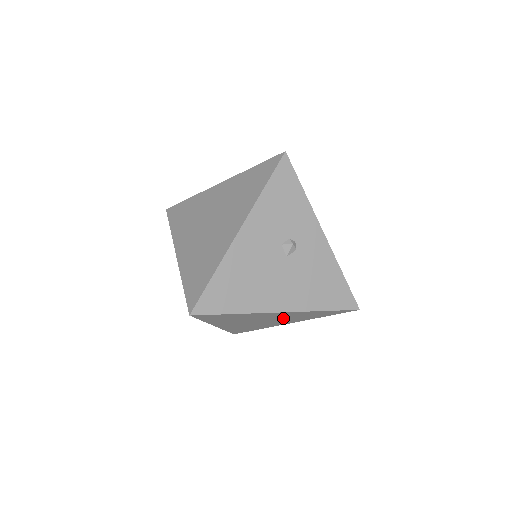
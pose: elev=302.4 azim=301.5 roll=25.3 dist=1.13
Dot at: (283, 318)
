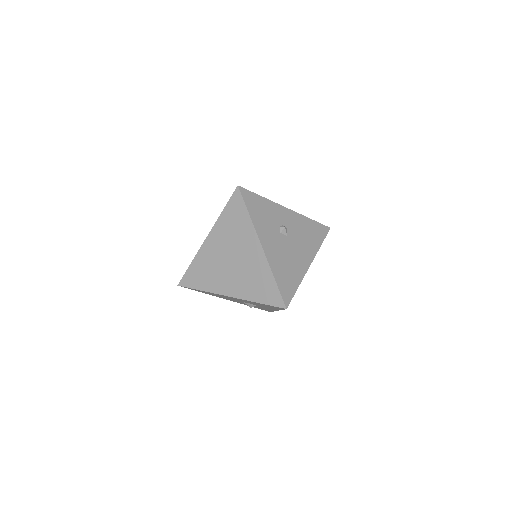
Dot at: occluded
